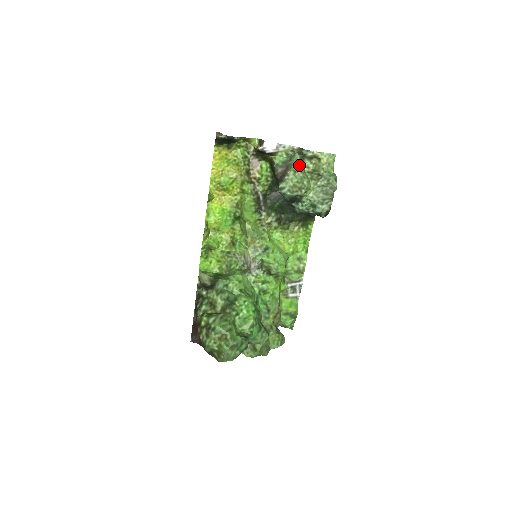
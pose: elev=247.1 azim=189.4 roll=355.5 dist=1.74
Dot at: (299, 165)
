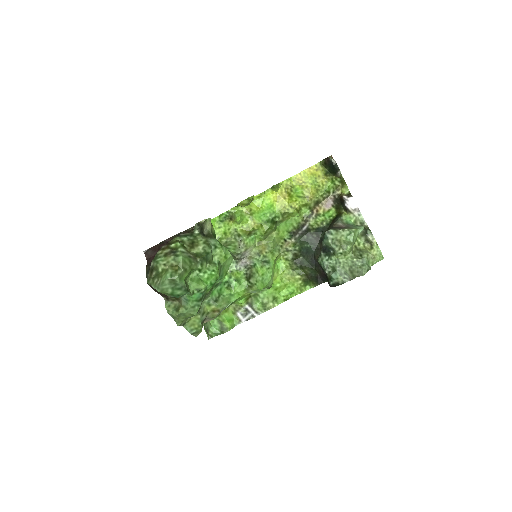
Dot at: (357, 234)
